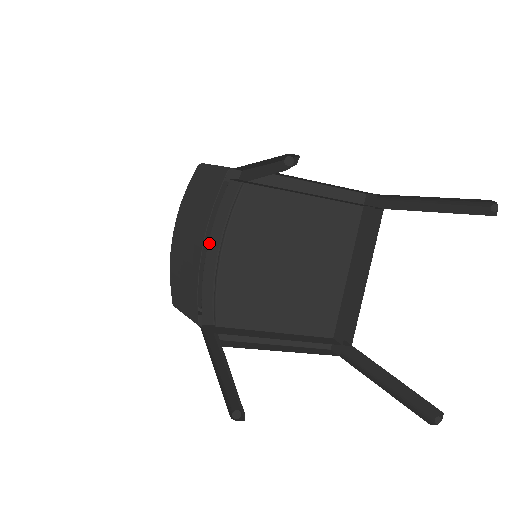
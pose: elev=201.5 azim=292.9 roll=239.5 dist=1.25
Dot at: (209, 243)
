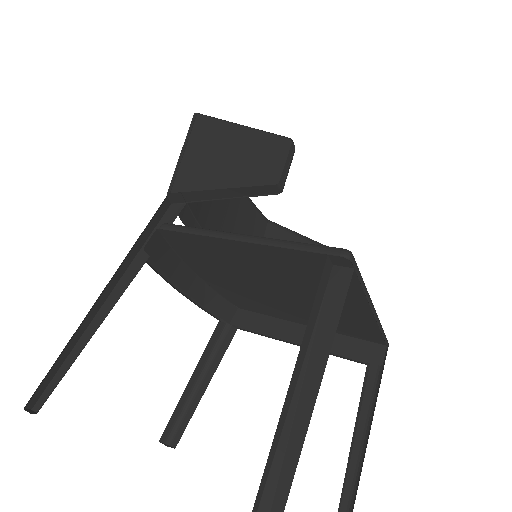
Dot at: occluded
